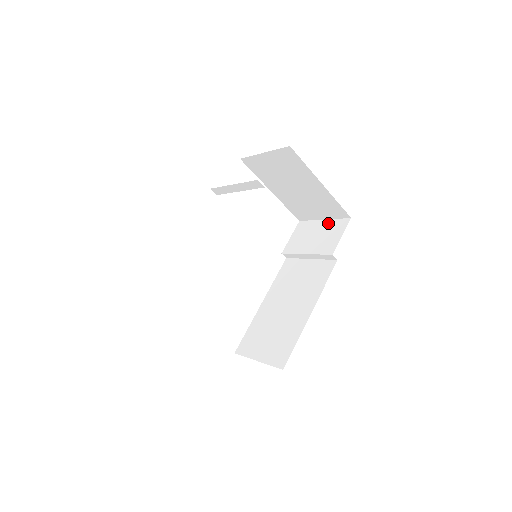
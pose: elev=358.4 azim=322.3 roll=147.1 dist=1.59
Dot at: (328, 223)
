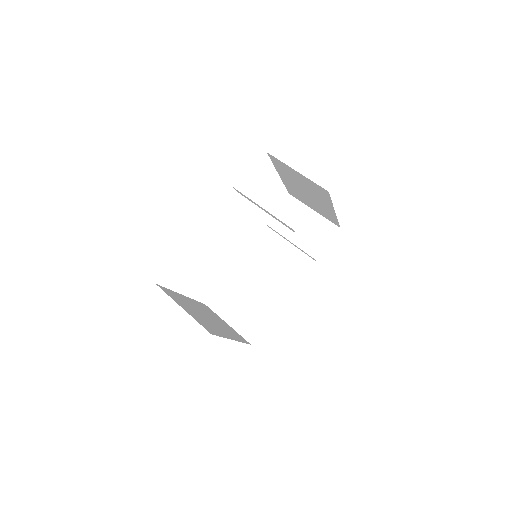
Dot at: (318, 218)
